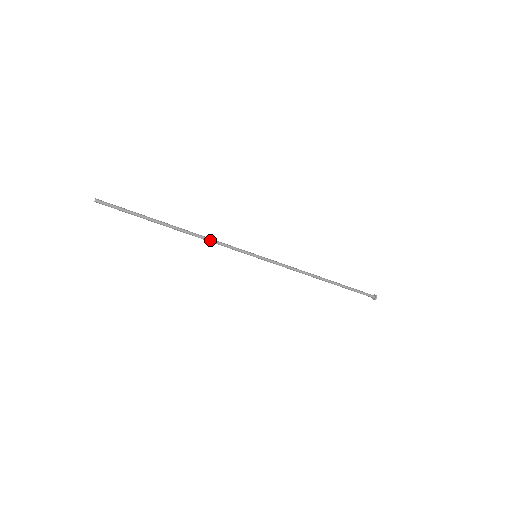
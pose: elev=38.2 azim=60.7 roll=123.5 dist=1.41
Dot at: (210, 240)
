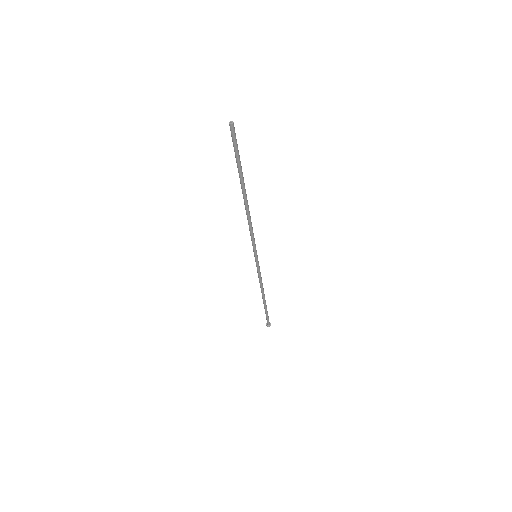
Dot at: (251, 223)
